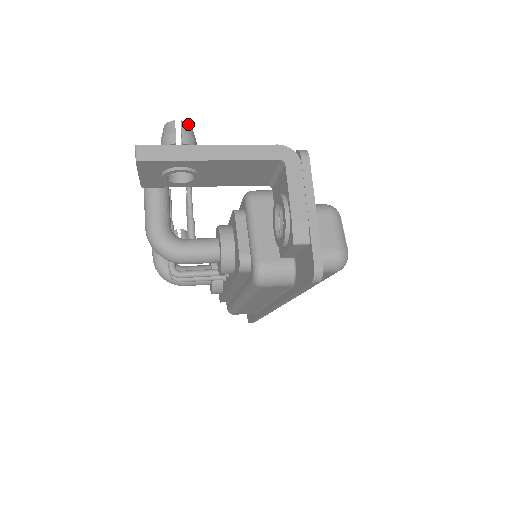
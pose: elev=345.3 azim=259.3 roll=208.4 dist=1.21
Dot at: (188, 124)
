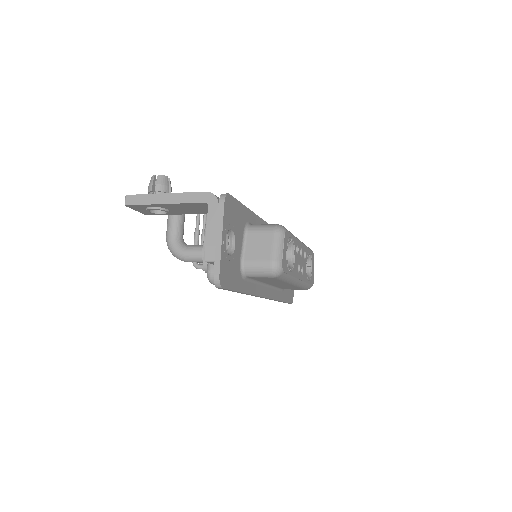
Dot at: (163, 176)
